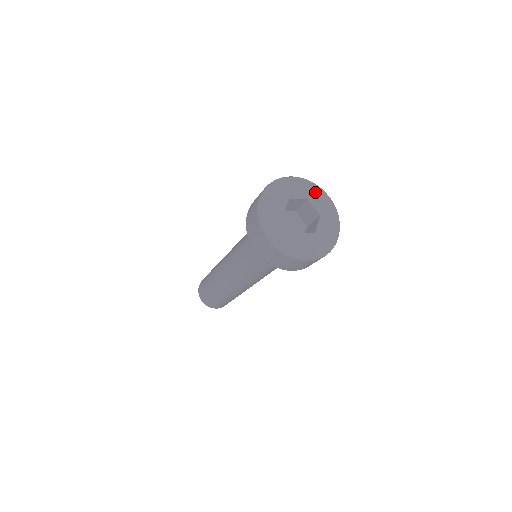
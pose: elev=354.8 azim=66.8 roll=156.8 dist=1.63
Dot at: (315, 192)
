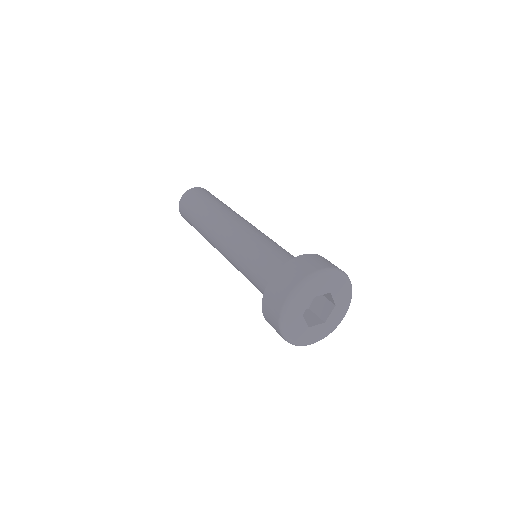
Dot at: (340, 283)
